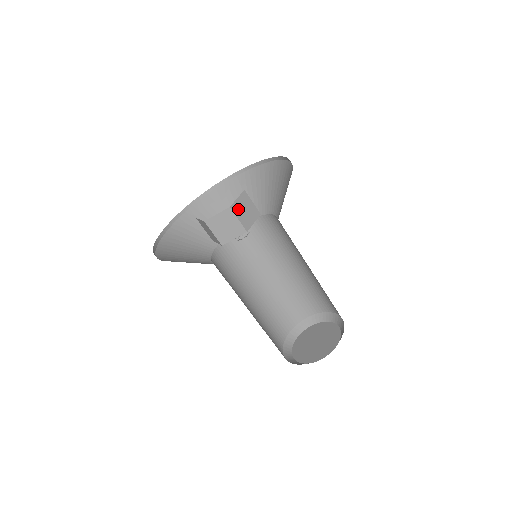
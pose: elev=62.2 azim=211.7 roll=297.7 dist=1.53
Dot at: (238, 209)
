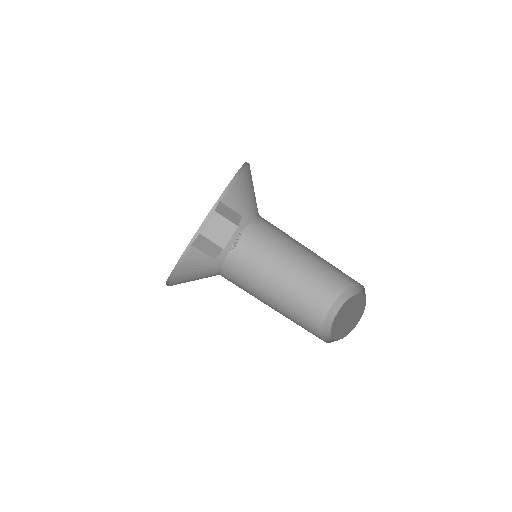
Dot at: (210, 232)
